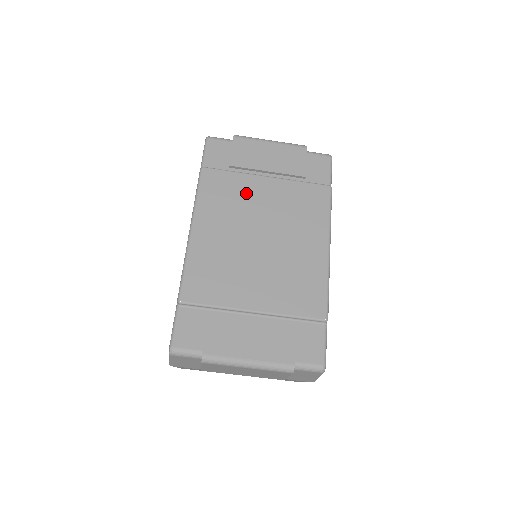
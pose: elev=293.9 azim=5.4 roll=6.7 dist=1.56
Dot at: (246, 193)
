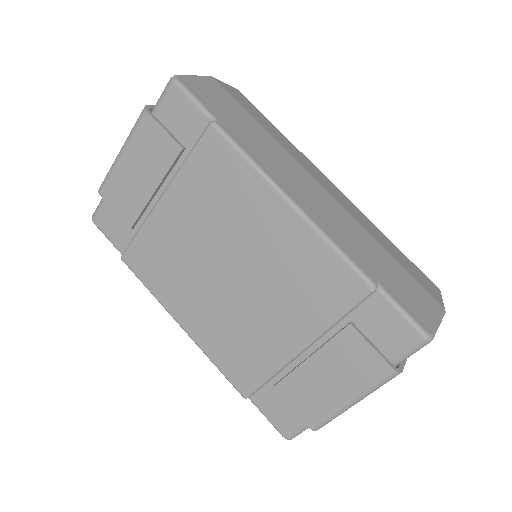
Dot at: (169, 240)
